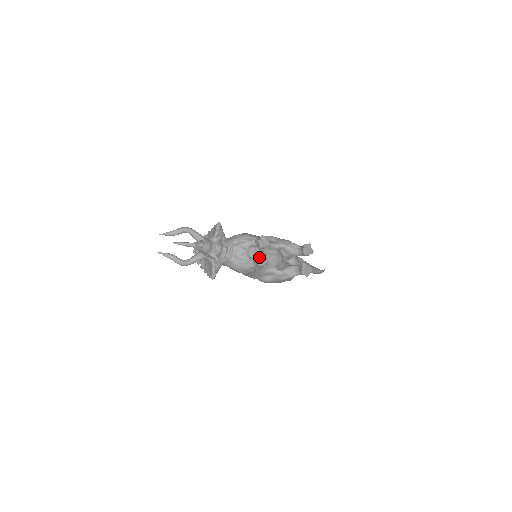
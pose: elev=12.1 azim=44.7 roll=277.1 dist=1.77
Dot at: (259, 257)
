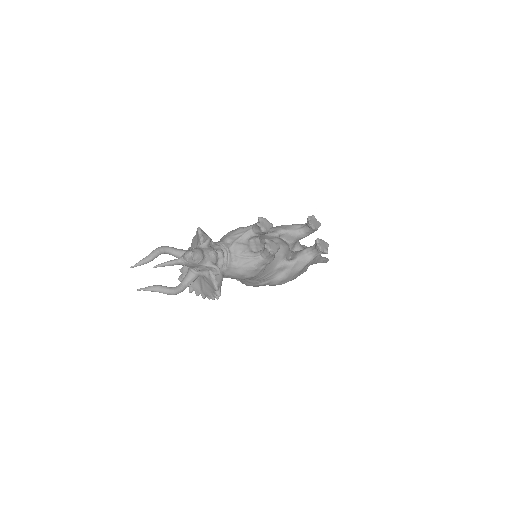
Dot at: (267, 243)
